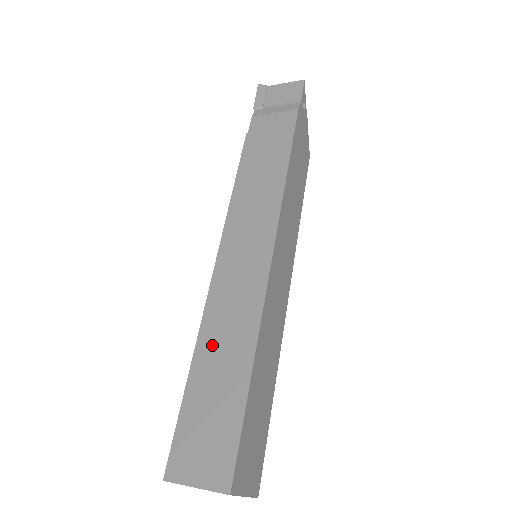
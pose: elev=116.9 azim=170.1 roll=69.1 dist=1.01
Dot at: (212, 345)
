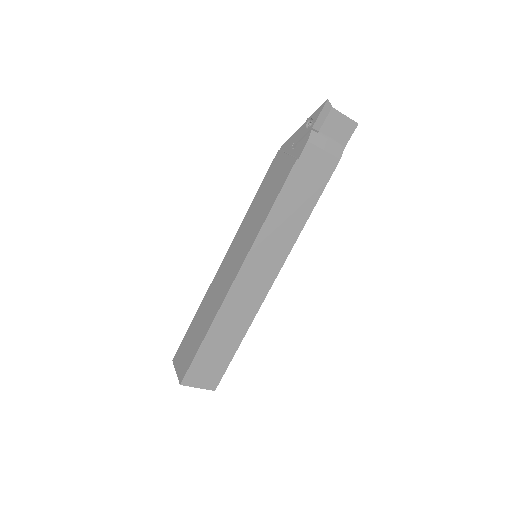
Dot at: (223, 325)
